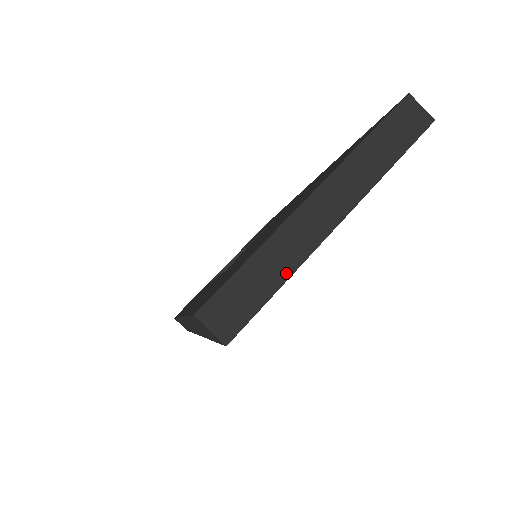
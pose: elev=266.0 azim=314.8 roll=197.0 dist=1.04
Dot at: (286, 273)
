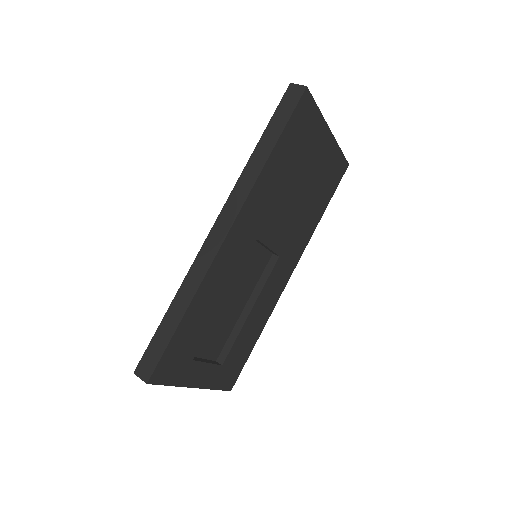
Dot at: (318, 111)
